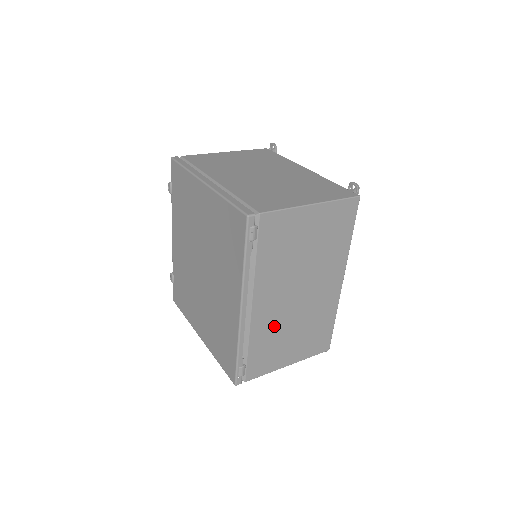
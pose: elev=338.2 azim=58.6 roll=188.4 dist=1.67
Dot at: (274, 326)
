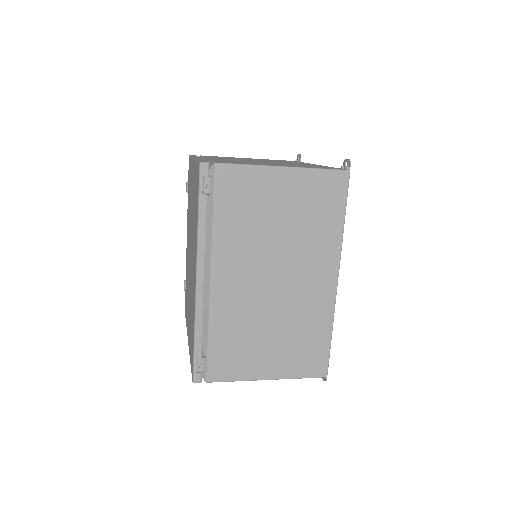
Dot at: (242, 315)
